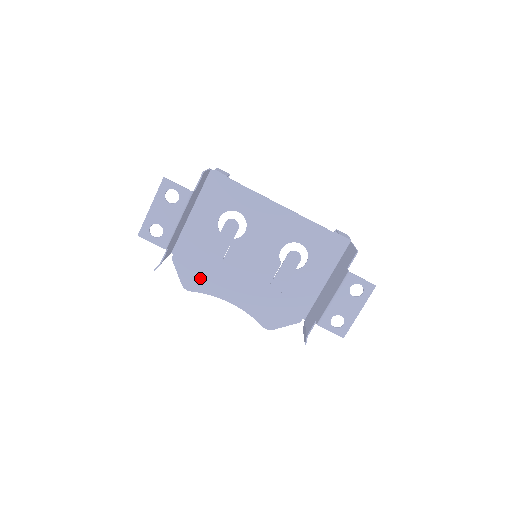
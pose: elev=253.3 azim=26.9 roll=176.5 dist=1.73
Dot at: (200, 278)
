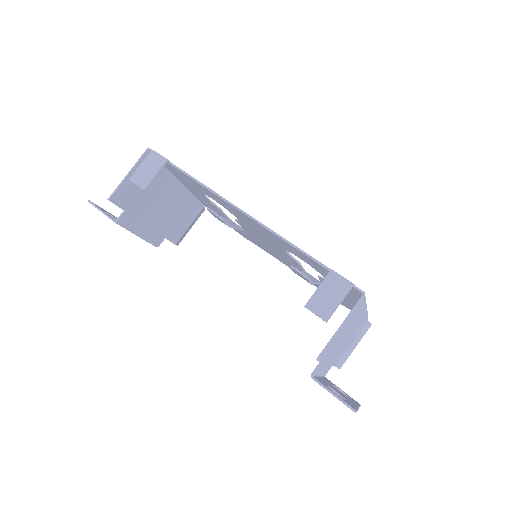
Dot at: (243, 234)
